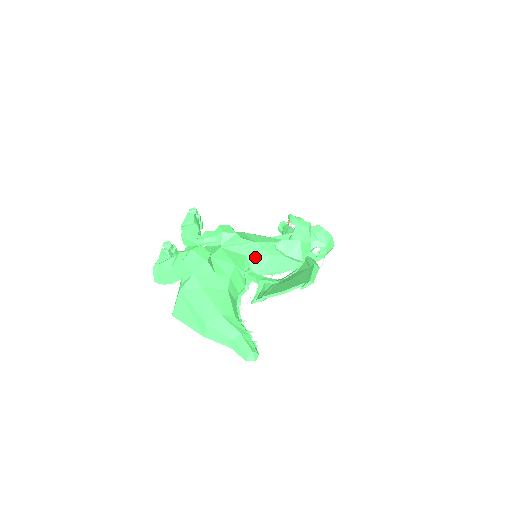
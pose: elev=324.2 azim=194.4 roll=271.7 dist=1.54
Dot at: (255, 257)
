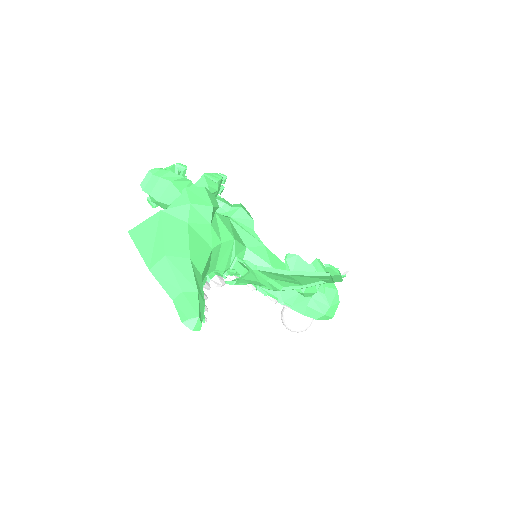
Dot at: (254, 256)
